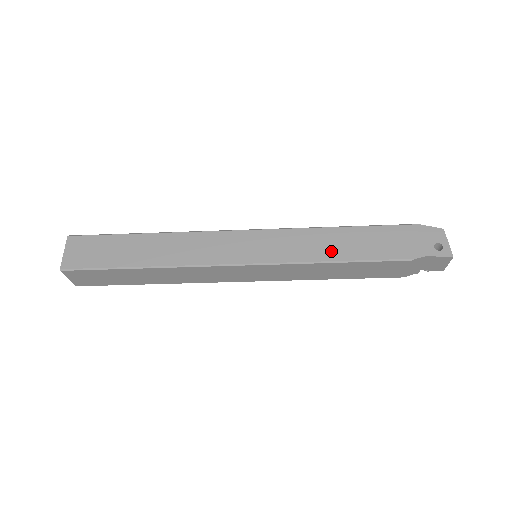
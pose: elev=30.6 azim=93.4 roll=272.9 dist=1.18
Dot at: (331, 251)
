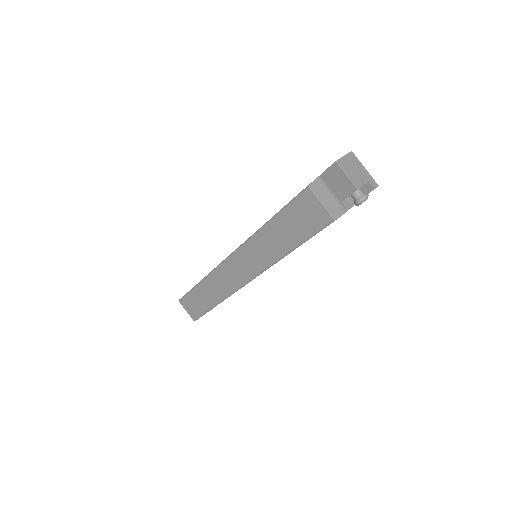
Dot at: occluded
